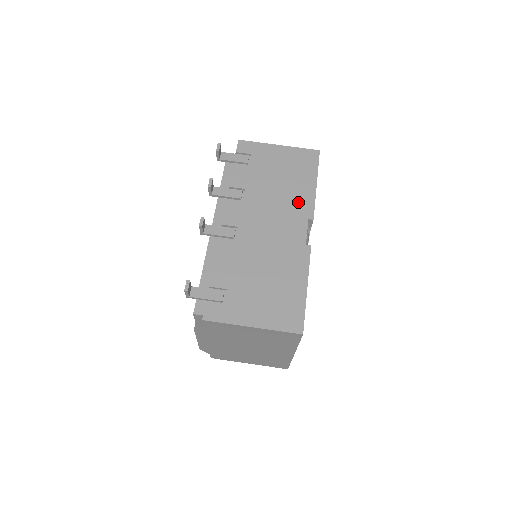
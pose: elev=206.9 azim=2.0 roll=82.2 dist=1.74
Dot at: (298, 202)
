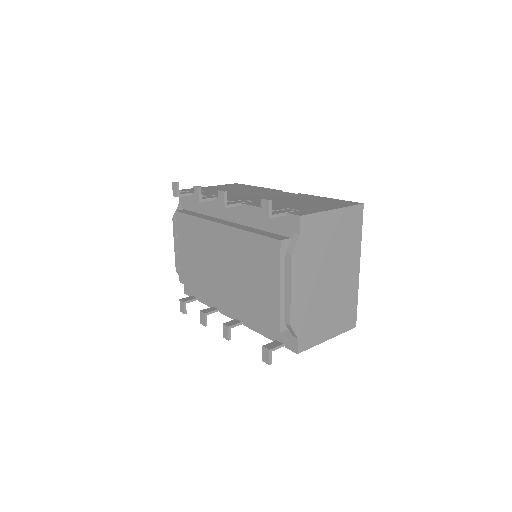
Dot at: (261, 190)
